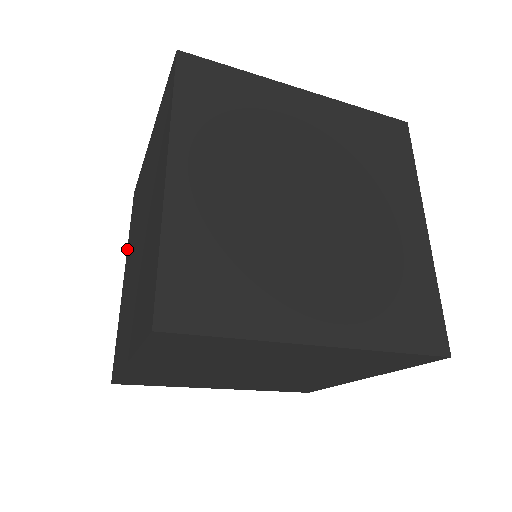
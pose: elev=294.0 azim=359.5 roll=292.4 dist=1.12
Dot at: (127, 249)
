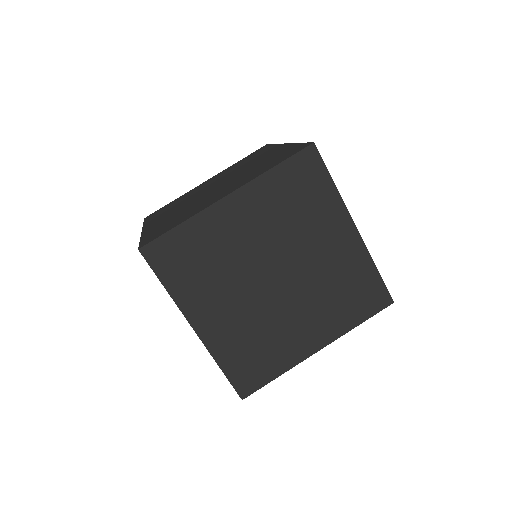
Dot at: (226, 169)
